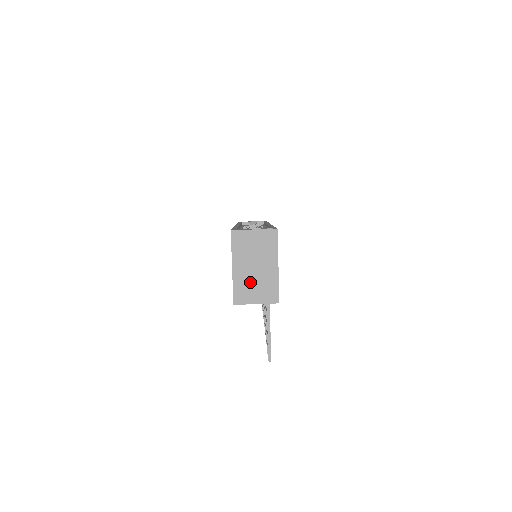
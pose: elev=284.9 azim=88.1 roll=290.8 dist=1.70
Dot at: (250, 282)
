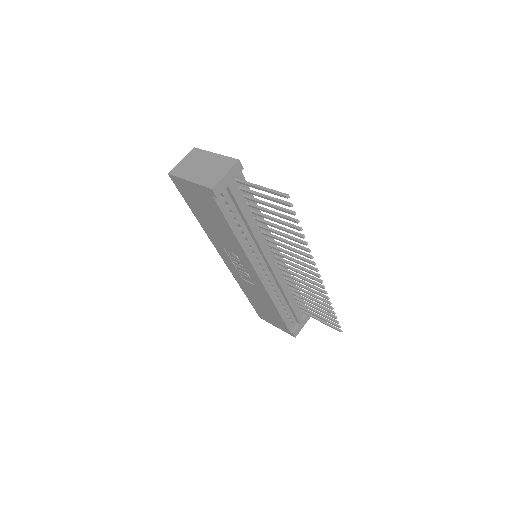
Dot at: (208, 173)
